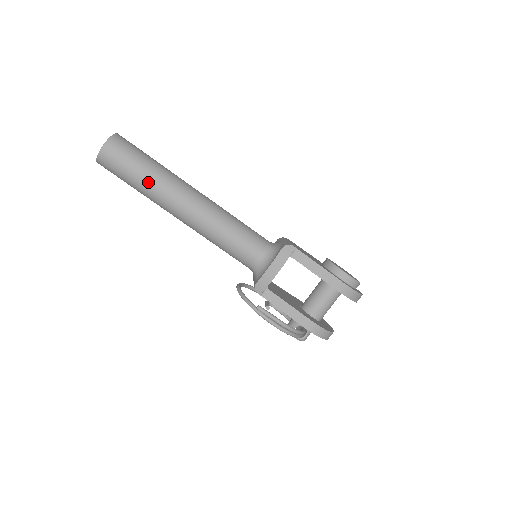
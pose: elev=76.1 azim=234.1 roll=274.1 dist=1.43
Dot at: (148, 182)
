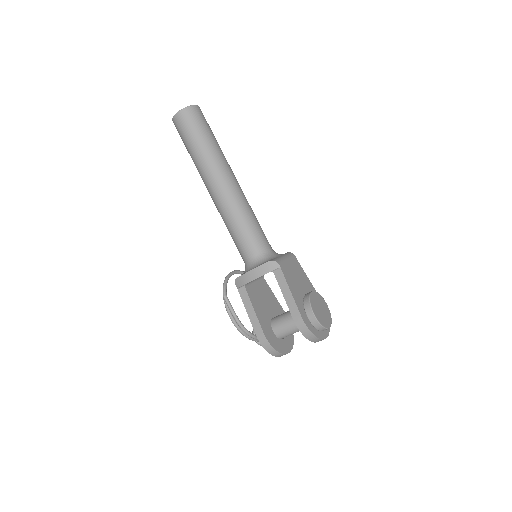
Dot at: (197, 155)
